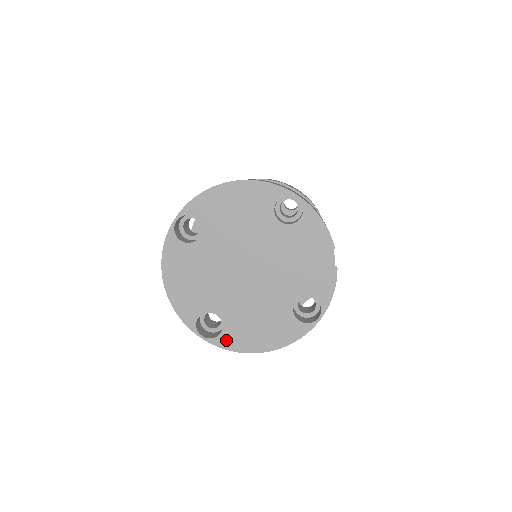
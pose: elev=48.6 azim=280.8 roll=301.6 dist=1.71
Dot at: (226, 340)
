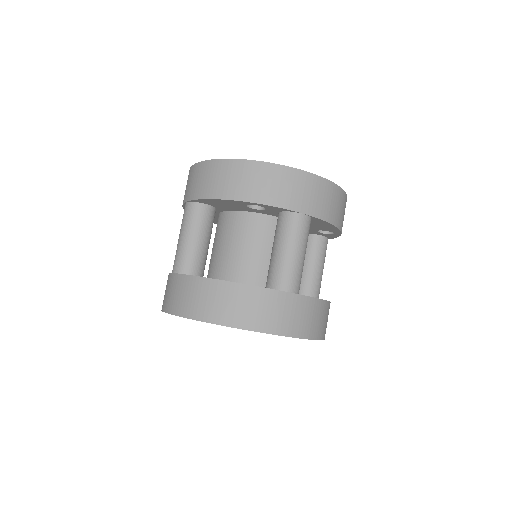
Dot at: occluded
